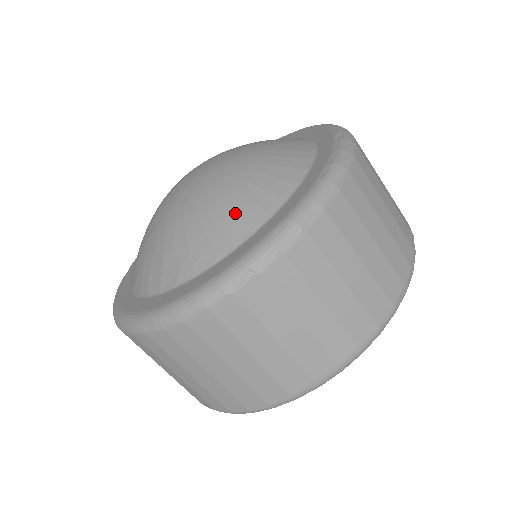
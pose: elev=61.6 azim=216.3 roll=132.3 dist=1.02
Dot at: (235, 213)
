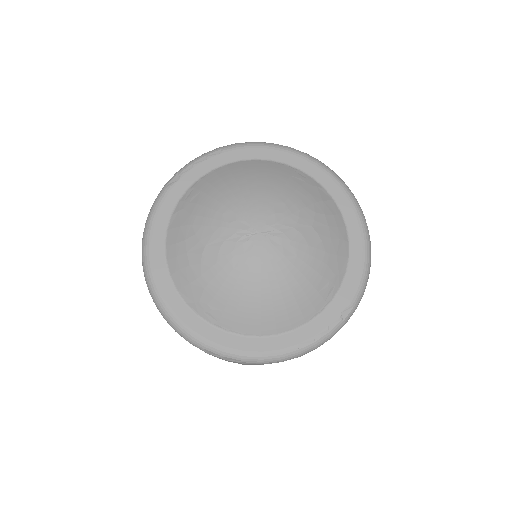
Dot at: (248, 317)
